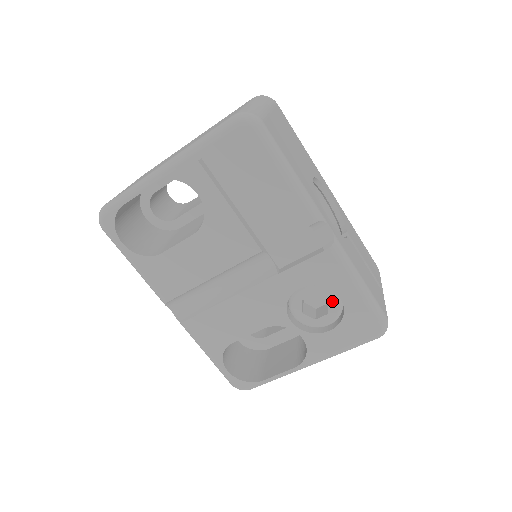
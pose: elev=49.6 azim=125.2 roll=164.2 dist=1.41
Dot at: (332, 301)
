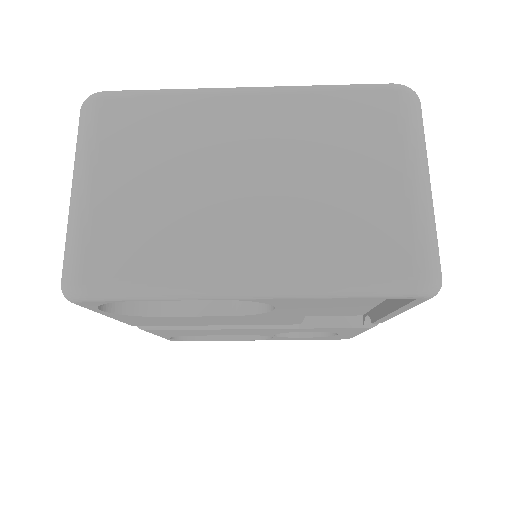
Dot at: occluded
